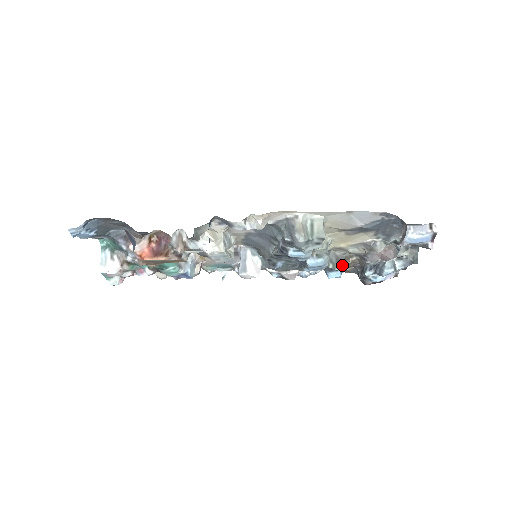
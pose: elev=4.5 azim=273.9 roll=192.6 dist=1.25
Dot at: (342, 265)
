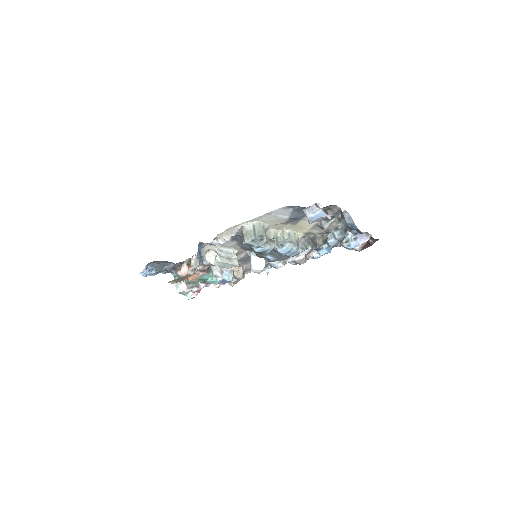
Dot at: (317, 244)
